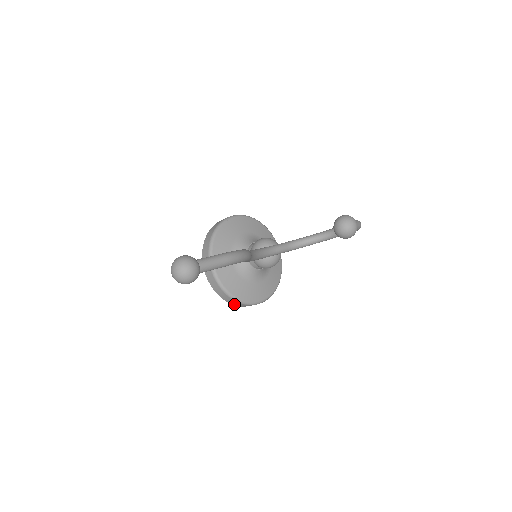
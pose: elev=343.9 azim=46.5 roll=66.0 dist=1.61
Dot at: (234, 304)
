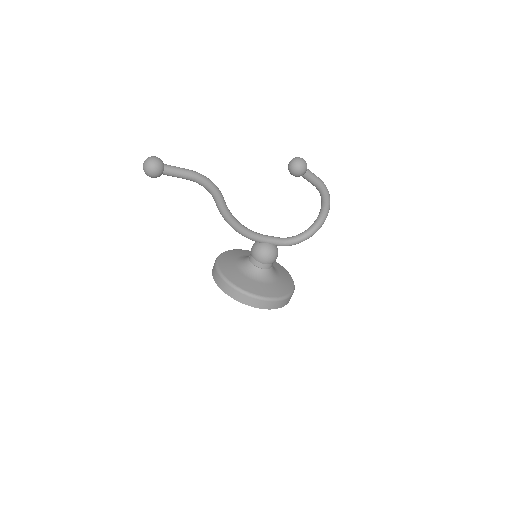
Dot at: (241, 301)
